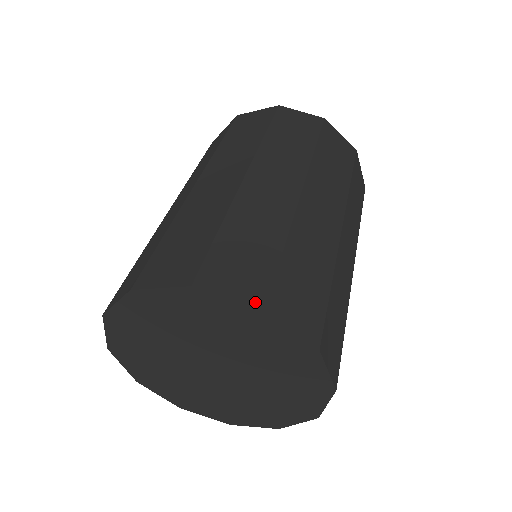
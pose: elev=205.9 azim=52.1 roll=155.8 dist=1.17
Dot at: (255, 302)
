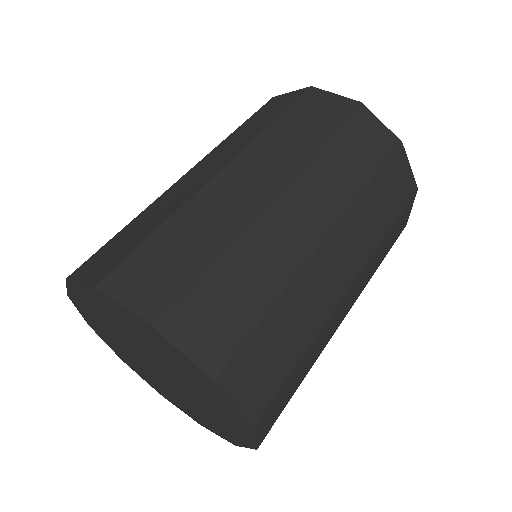
Dot at: (146, 315)
